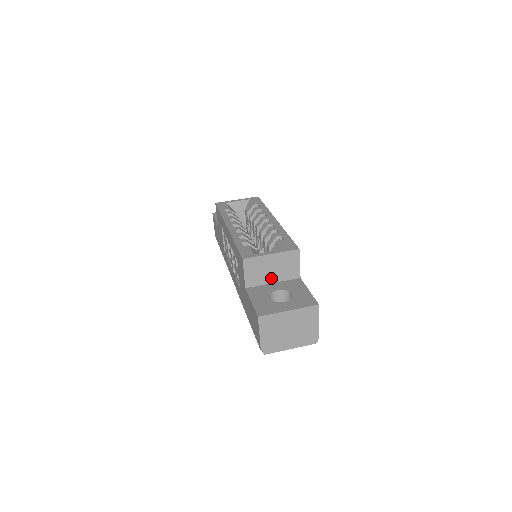
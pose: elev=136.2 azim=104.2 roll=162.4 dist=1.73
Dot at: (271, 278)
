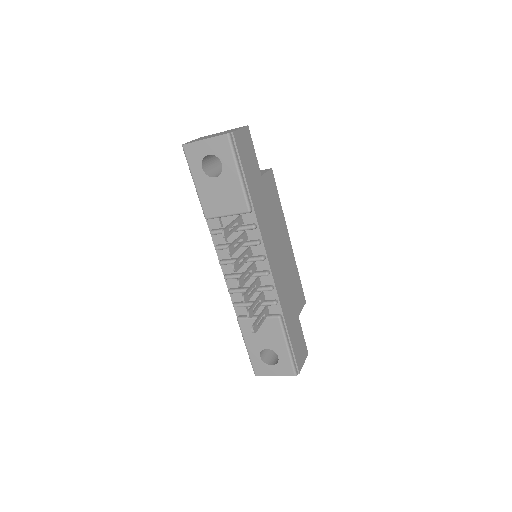
Dot at: occluded
